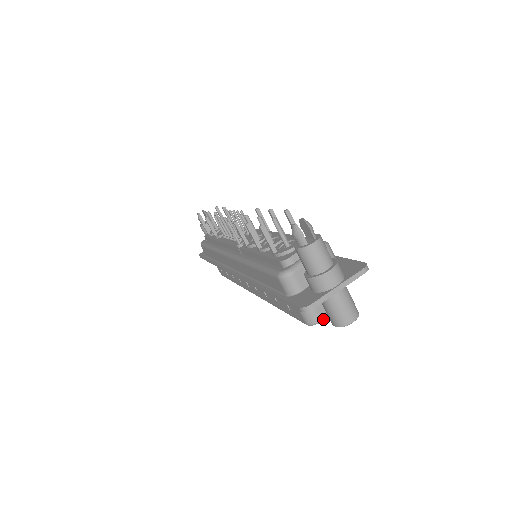
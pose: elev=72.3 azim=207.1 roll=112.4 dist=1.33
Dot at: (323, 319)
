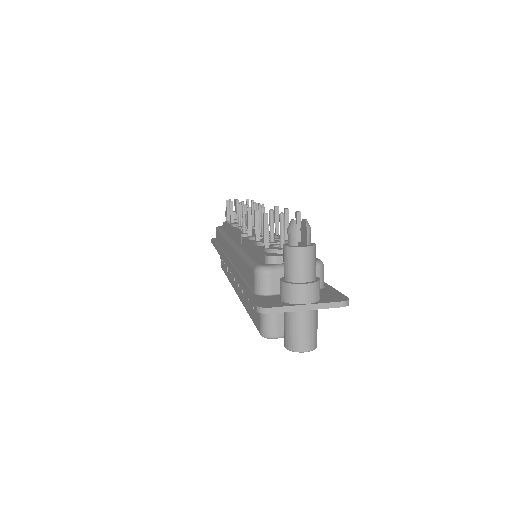
Dot at: (279, 337)
